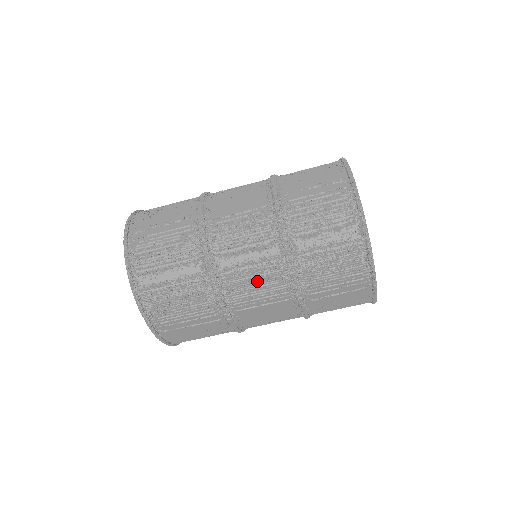
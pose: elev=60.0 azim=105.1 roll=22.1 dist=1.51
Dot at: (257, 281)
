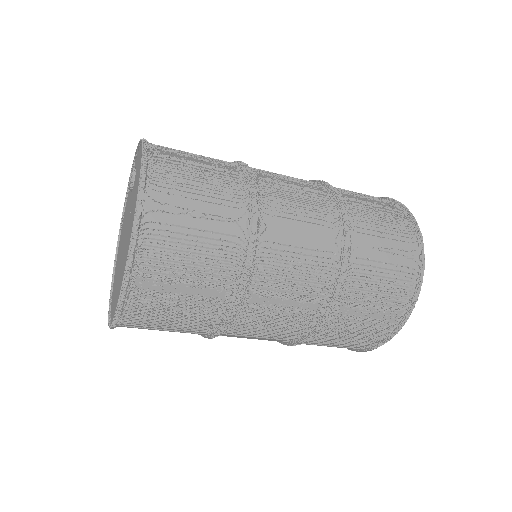
Dot at: (276, 325)
